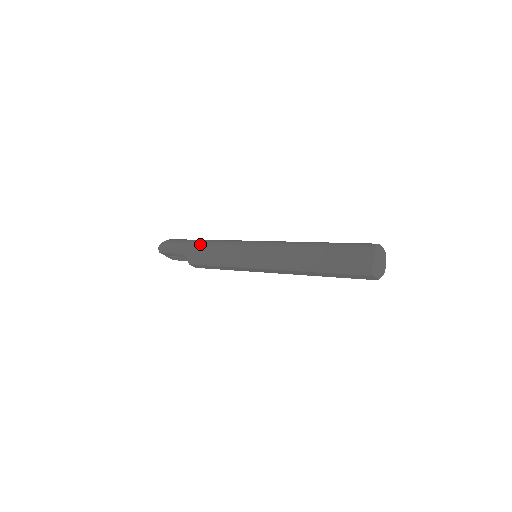
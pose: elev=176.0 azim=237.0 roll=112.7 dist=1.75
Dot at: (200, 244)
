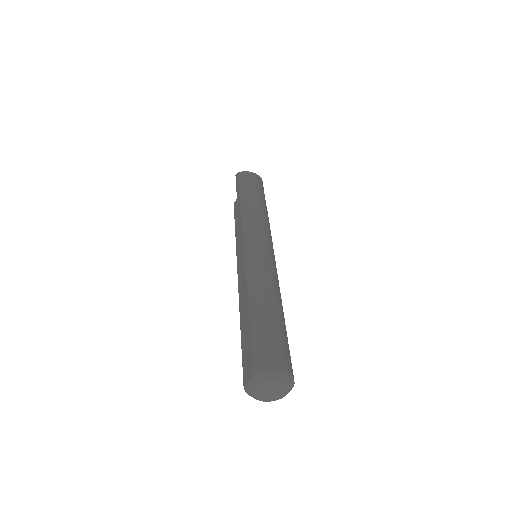
Dot at: (240, 203)
